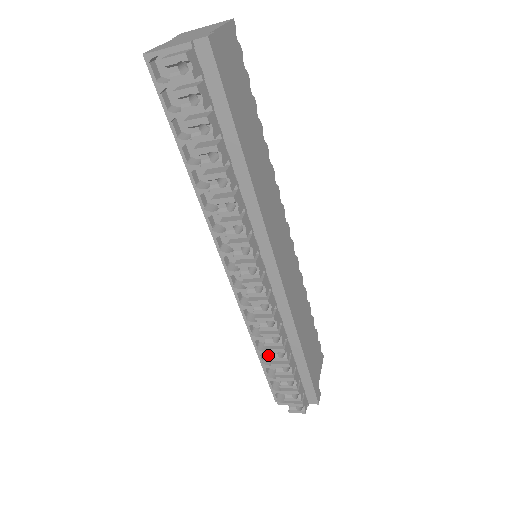
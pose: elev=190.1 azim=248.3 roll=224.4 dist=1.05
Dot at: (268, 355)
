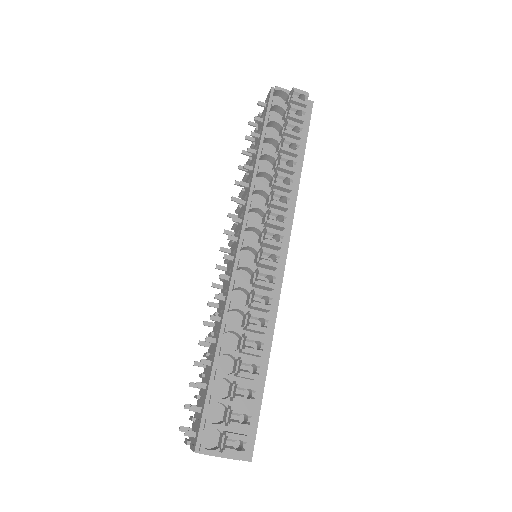
Dot at: (219, 370)
